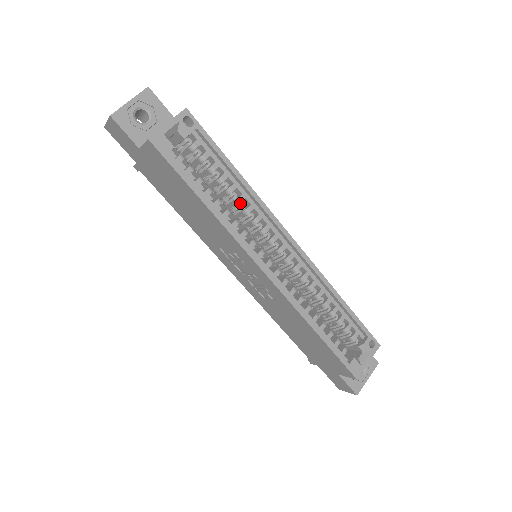
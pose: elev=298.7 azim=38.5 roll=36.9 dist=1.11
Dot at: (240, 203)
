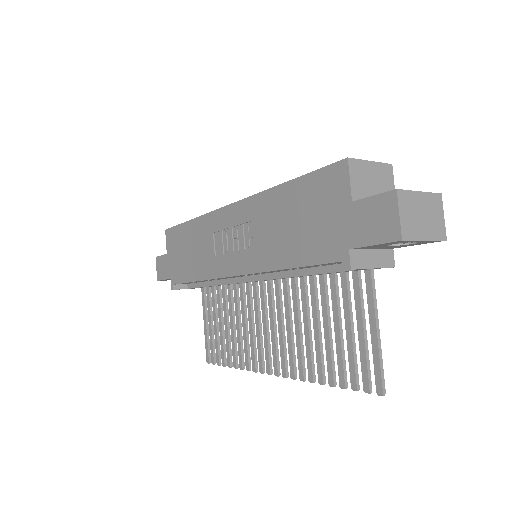
Dot at: occluded
